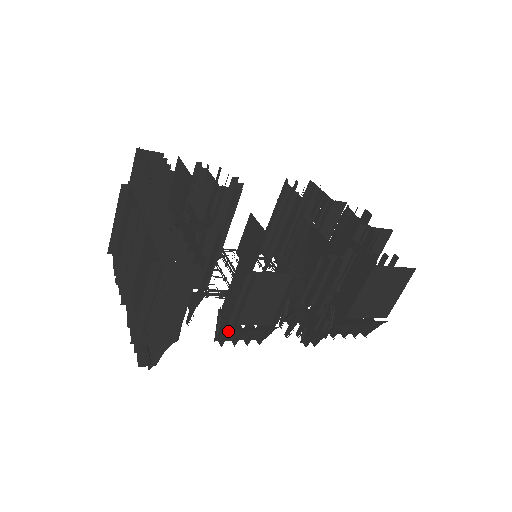
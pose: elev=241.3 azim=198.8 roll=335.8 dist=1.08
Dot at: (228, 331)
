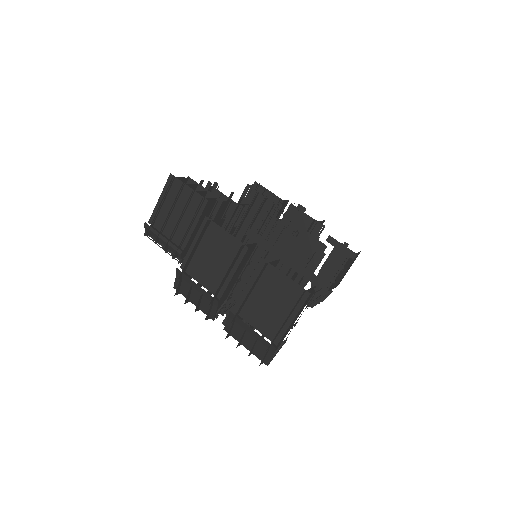
Dot at: occluded
